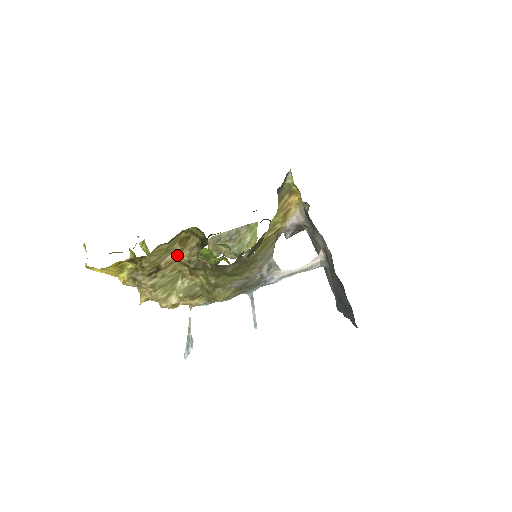
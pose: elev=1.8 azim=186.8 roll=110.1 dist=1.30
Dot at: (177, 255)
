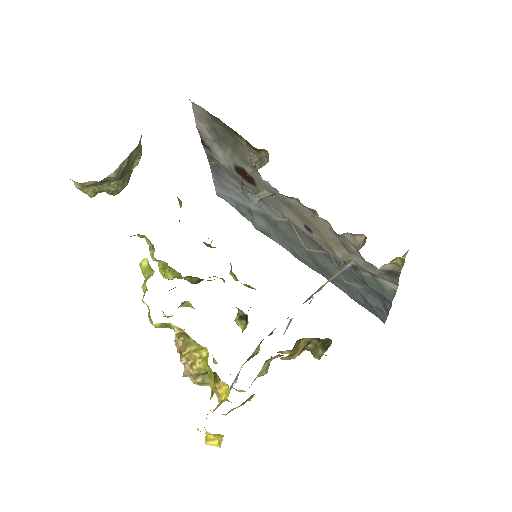
Dot at: (282, 357)
